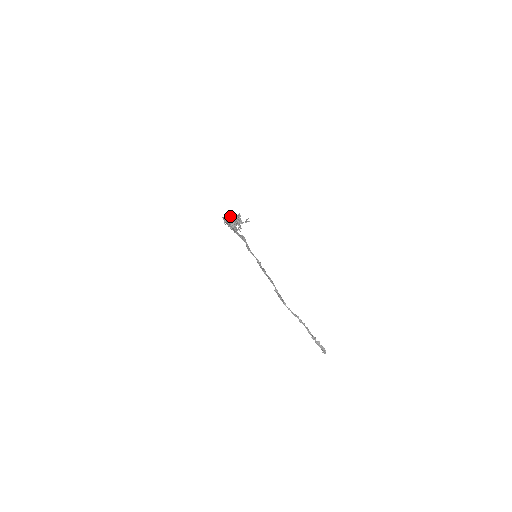
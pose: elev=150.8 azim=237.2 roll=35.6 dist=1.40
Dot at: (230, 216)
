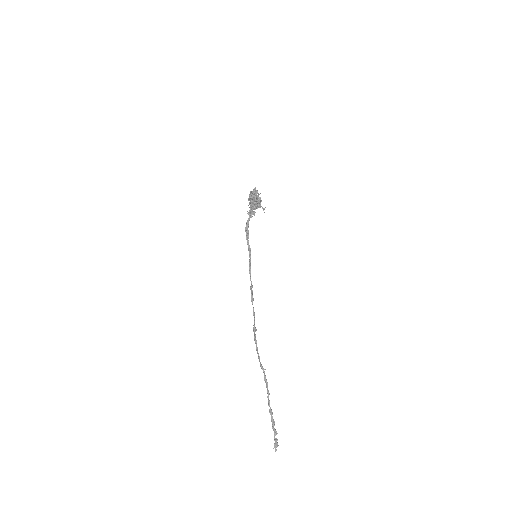
Dot at: (255, 192)
